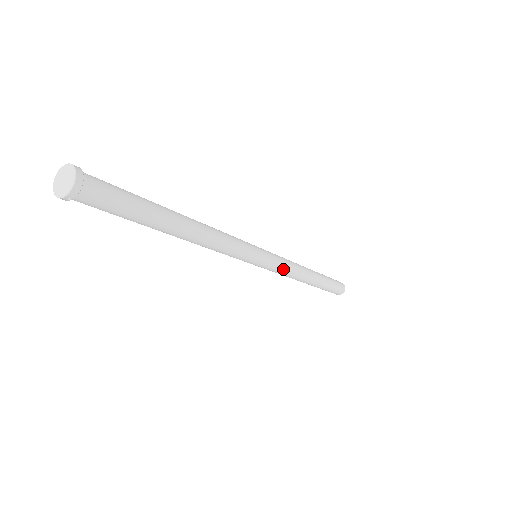
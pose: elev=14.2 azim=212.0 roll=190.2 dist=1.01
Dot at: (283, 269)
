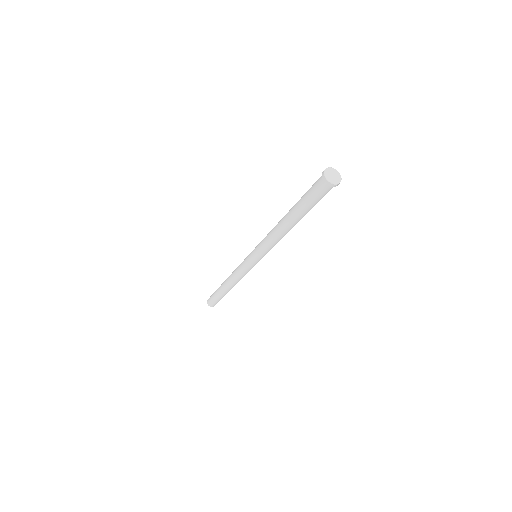
Dot at: (247, 272)
